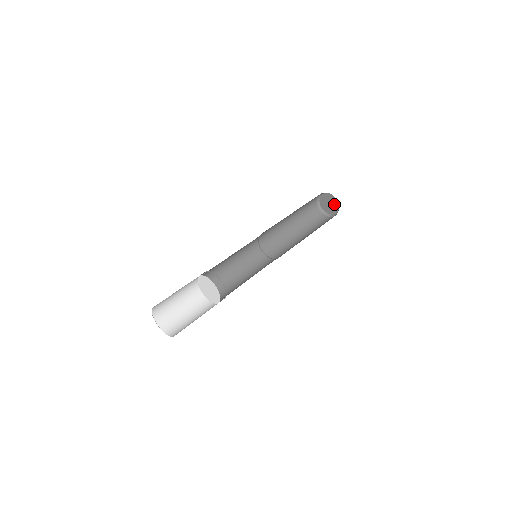
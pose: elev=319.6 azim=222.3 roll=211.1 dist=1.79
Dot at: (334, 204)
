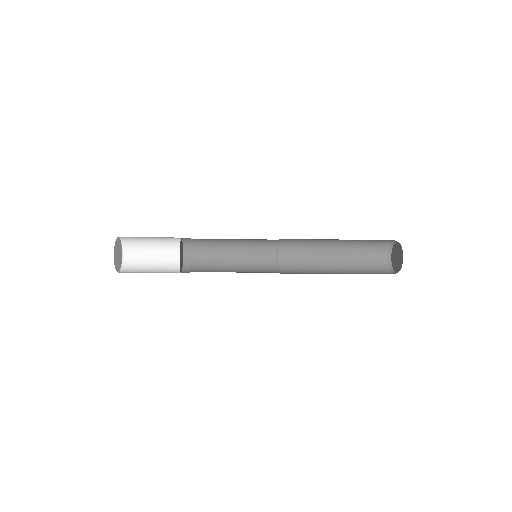
Dot at: (399, 251)
